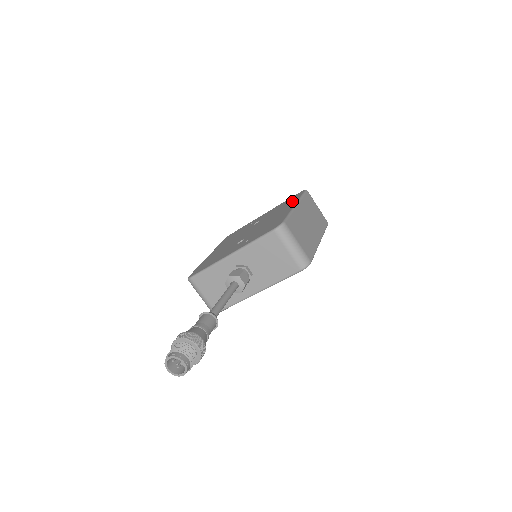
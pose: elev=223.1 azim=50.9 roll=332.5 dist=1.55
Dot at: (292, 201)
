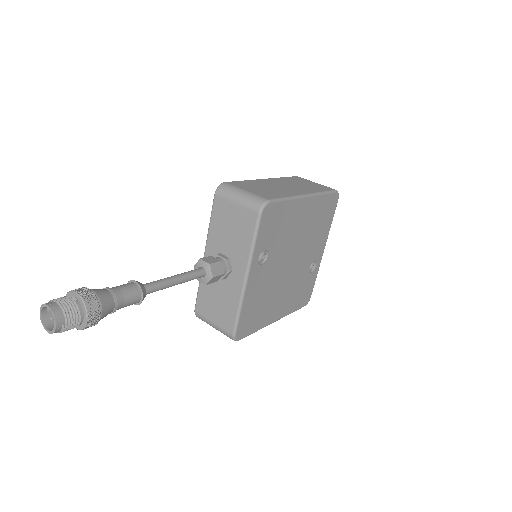
Dot at: occluded
